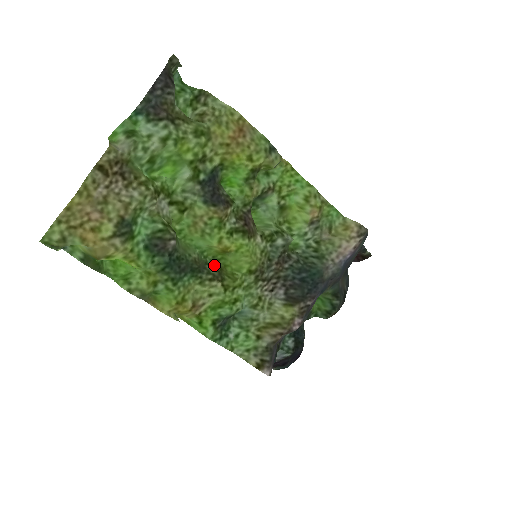
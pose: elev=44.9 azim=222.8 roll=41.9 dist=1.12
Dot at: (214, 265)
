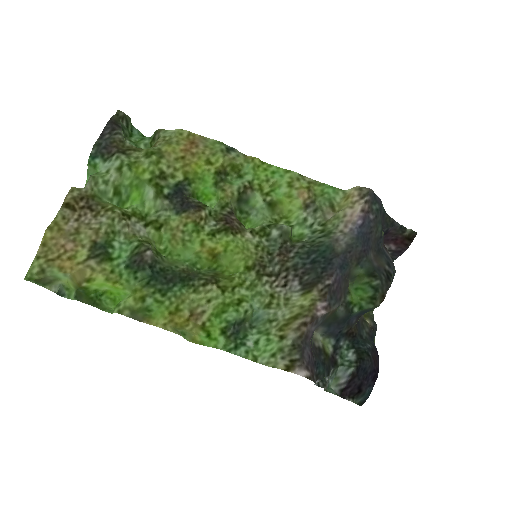
Dot at: (208, 273)
